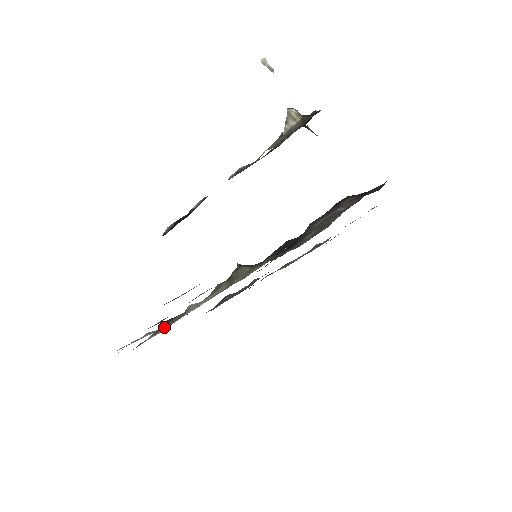
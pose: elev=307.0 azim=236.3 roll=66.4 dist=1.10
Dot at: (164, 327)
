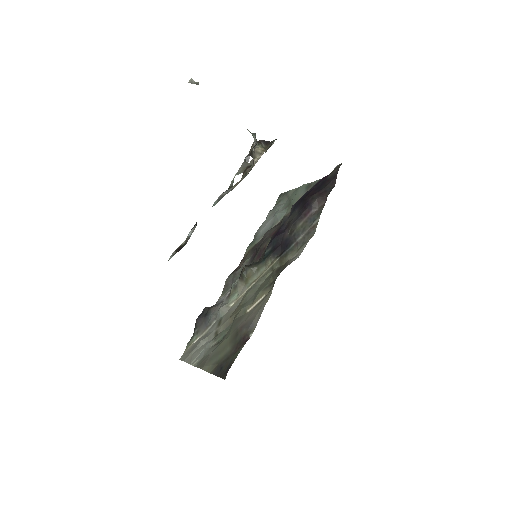
Dot at: (203, 327)
